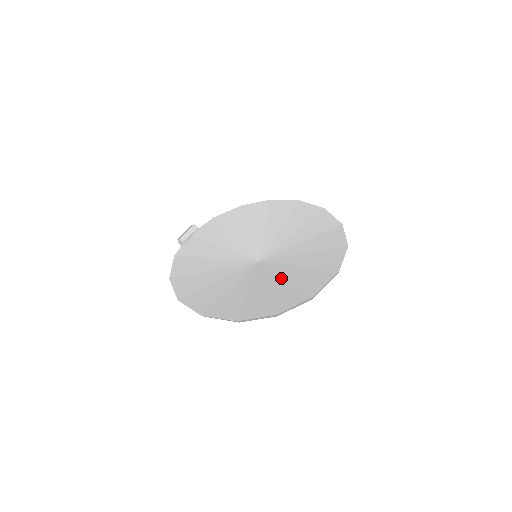
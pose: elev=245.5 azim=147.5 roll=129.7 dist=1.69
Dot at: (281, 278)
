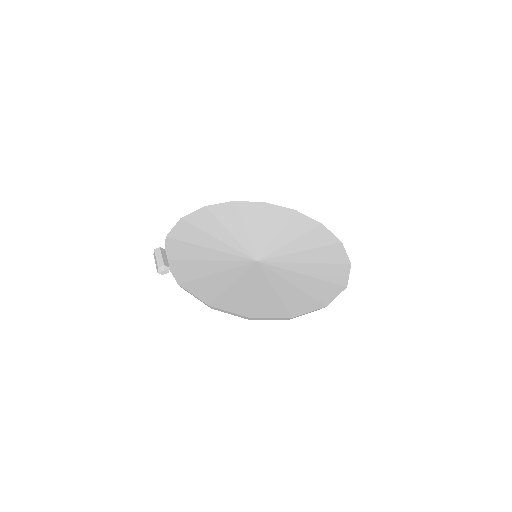
Dot at: (303, 264)
